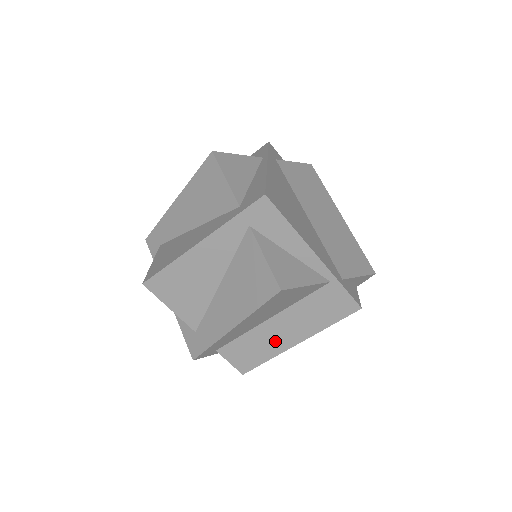
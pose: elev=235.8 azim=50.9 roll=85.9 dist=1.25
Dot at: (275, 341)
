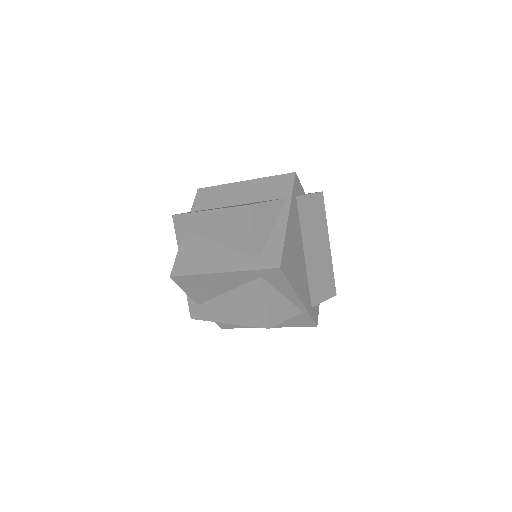
Dot at: occluded
